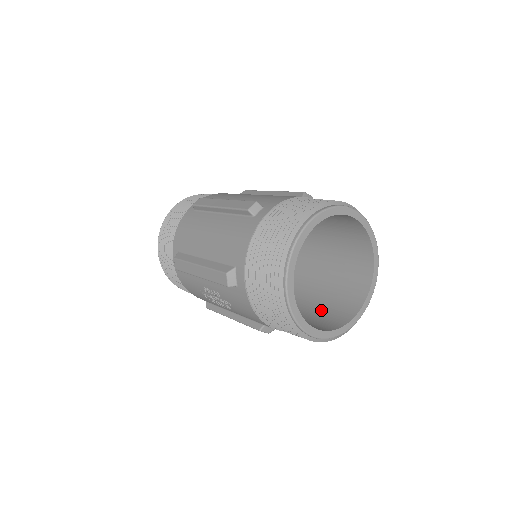
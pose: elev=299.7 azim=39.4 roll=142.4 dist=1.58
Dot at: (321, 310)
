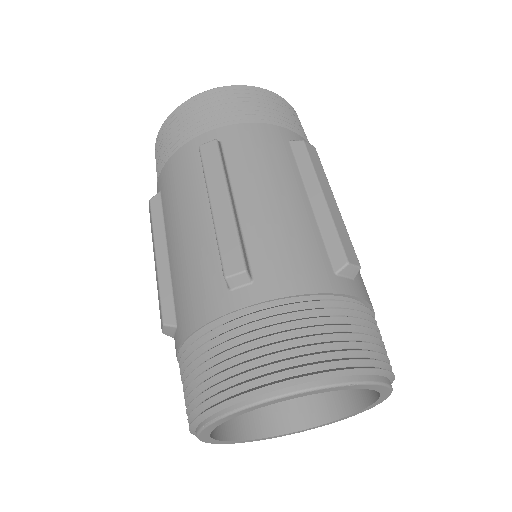
Dot at: occluded
